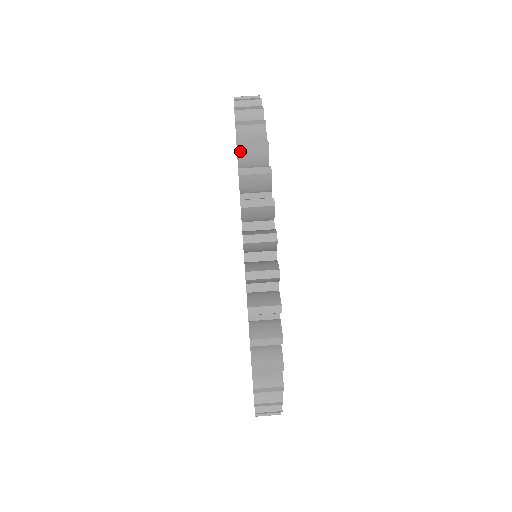
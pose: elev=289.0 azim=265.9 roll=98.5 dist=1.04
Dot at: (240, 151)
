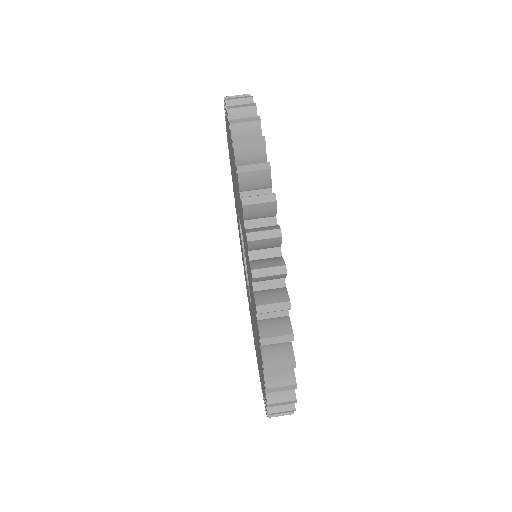
Dot at: occluded
